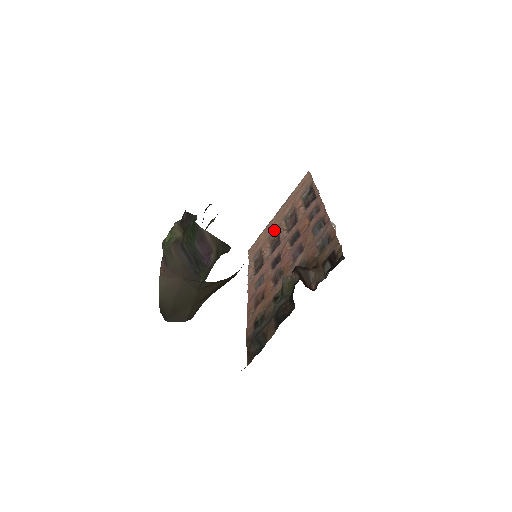
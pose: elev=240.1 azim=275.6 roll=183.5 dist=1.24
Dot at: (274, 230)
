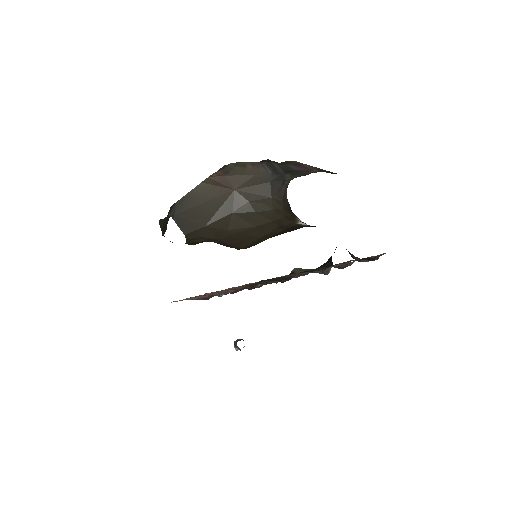
Dot at: occluded
